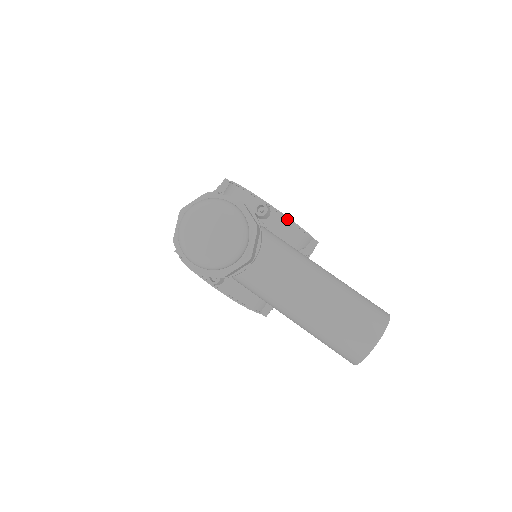
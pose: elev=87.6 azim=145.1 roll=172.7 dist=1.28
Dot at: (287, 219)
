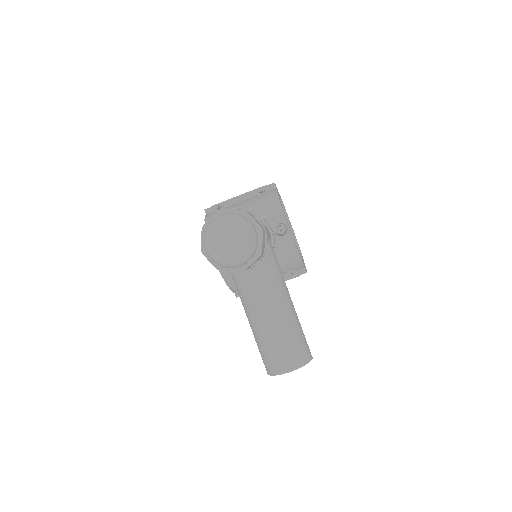
Dot at: (294, 245)
